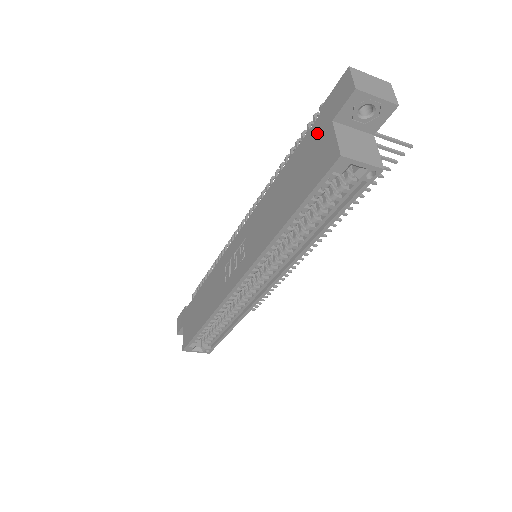
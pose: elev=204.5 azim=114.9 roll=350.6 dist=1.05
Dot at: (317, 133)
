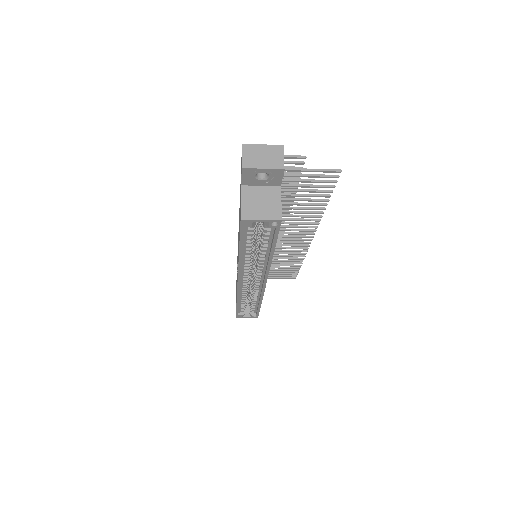
Dot at: (240, 189)
